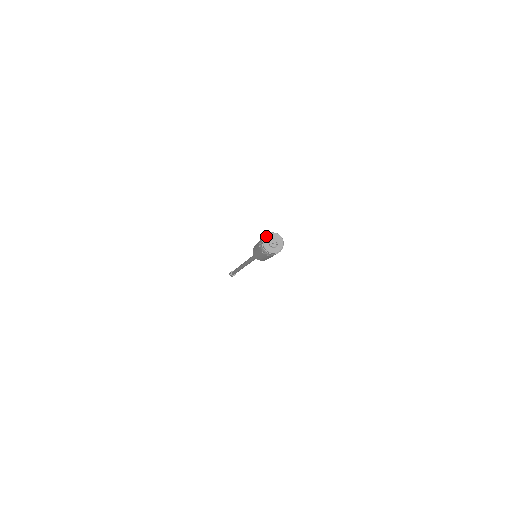
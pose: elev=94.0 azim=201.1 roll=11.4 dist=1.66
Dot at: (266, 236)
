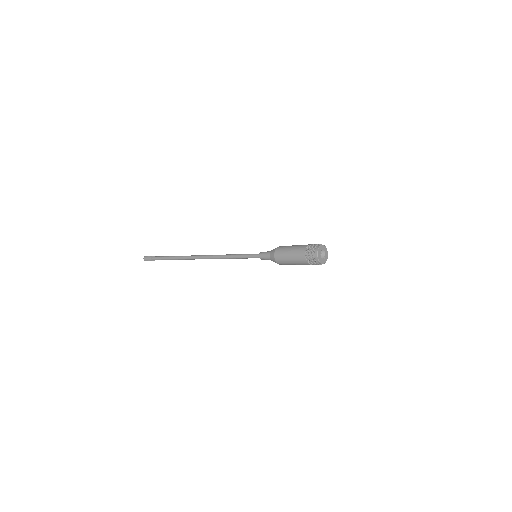
Dot at: (320, 247)
